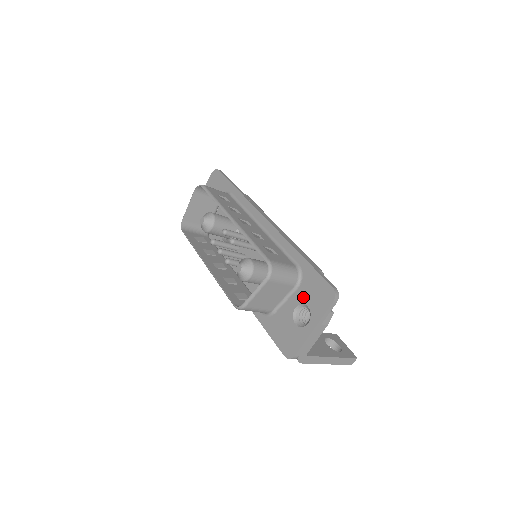
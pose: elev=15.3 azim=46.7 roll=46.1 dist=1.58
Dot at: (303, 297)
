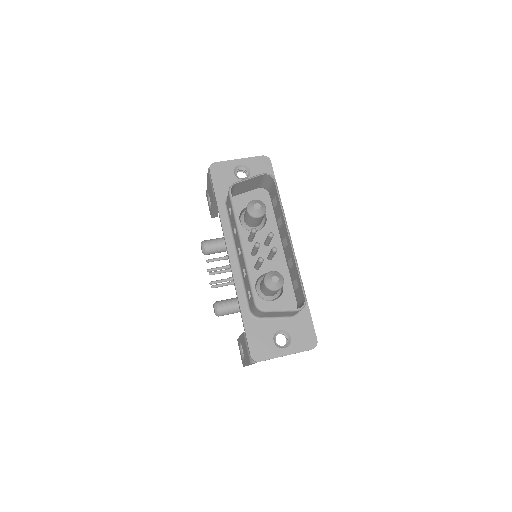
Dot at: (291, 328)
